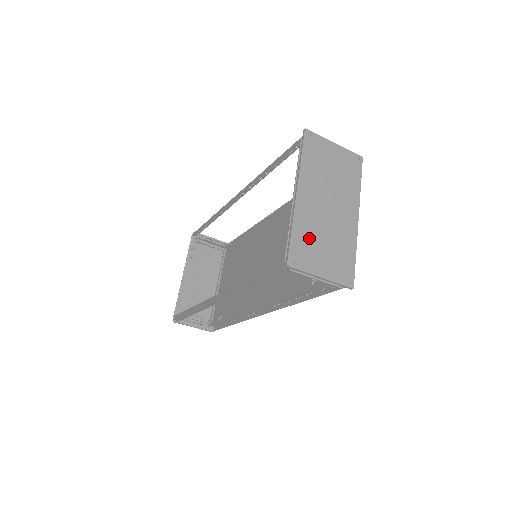
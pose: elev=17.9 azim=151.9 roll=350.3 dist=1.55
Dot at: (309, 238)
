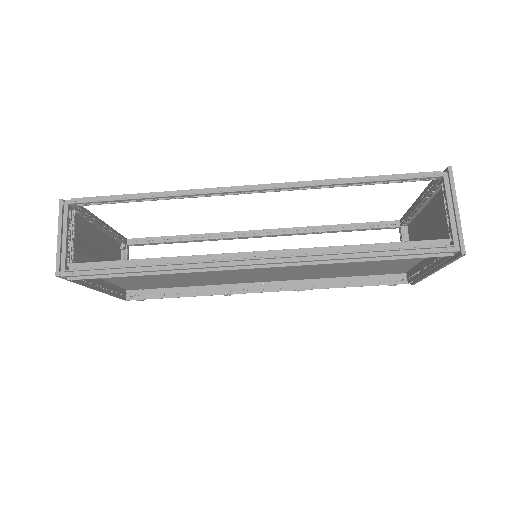
Dot at: (441, 202)
